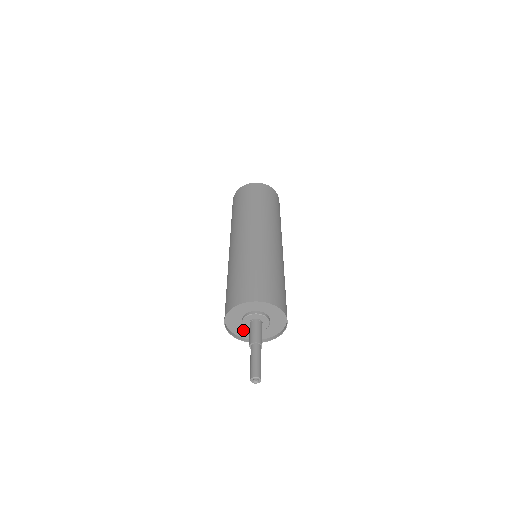
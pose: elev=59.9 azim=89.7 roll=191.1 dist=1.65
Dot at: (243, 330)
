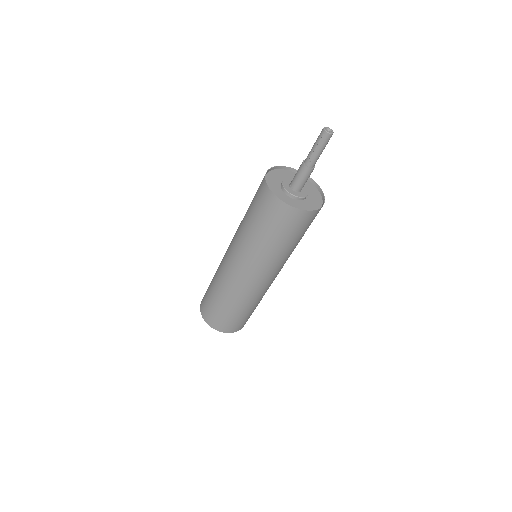
Dot at: (276, 189)
